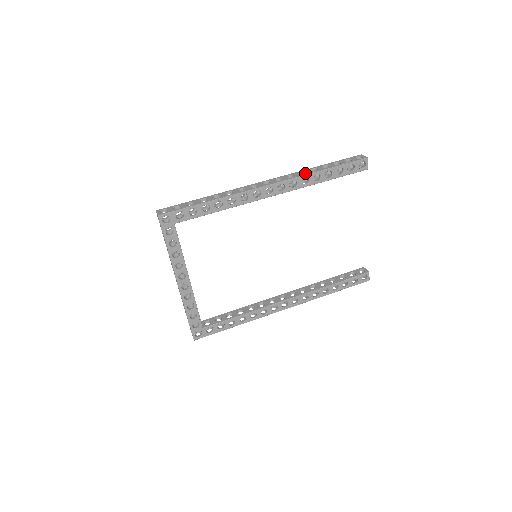
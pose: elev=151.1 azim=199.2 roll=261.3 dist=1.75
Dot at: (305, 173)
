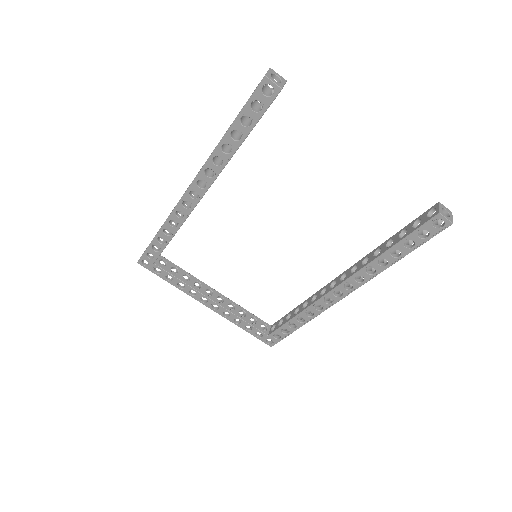
Dot at: occluded
